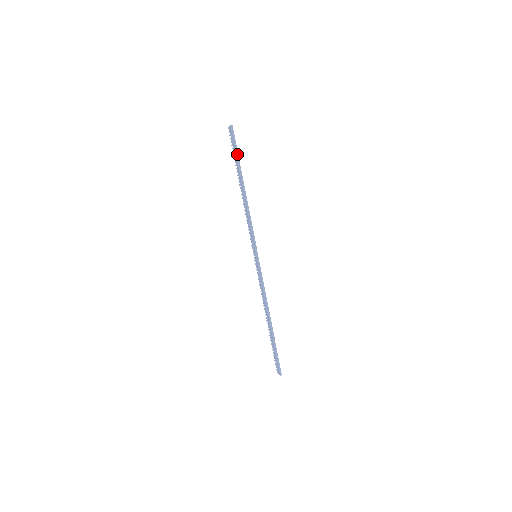
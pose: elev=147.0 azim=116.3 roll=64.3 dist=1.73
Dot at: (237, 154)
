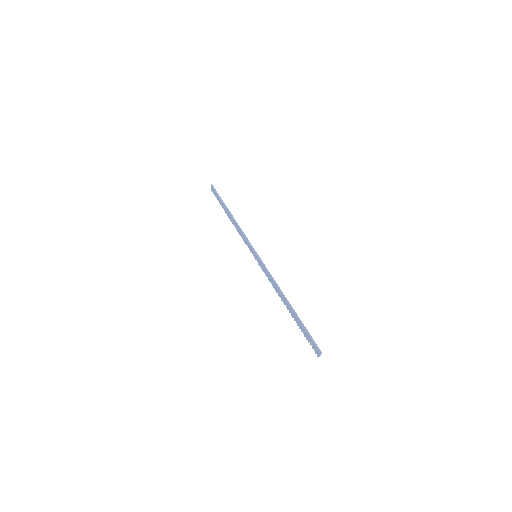
Dot at: (220, 197)
